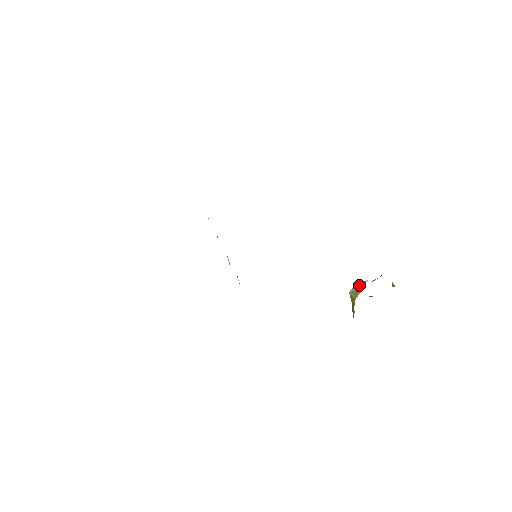
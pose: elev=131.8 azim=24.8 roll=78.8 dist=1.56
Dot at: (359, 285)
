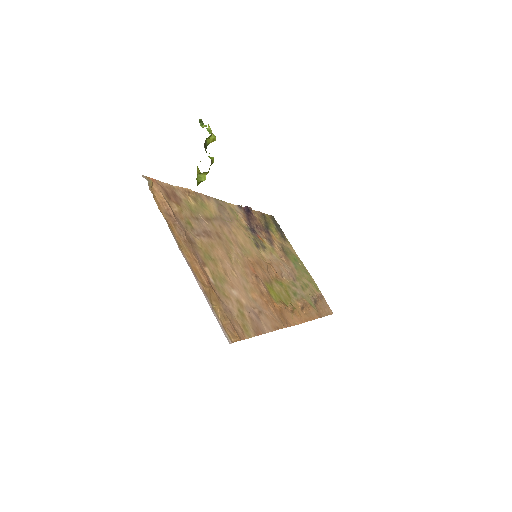
Dot at: occluded
